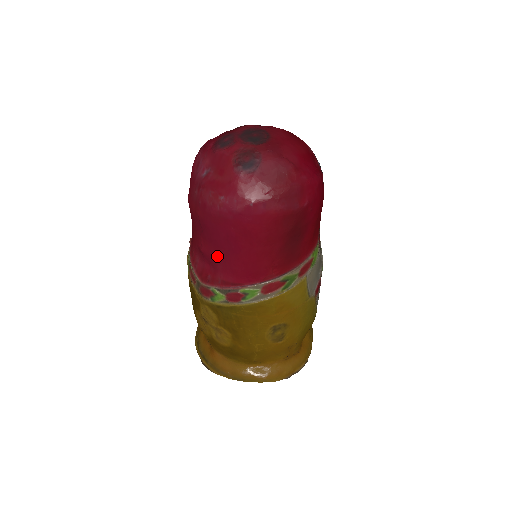
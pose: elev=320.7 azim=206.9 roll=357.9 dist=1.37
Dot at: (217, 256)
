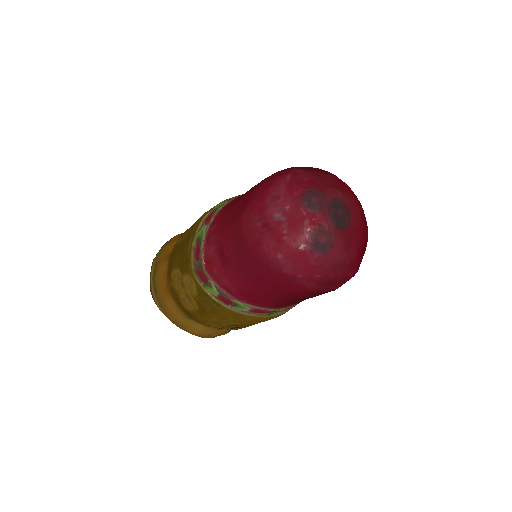
Dot at: (236, 270)
